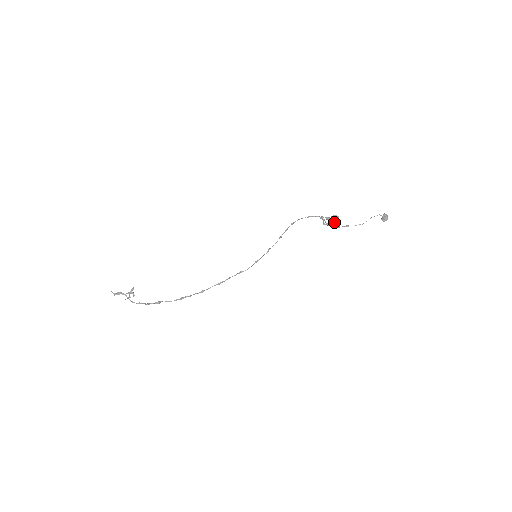
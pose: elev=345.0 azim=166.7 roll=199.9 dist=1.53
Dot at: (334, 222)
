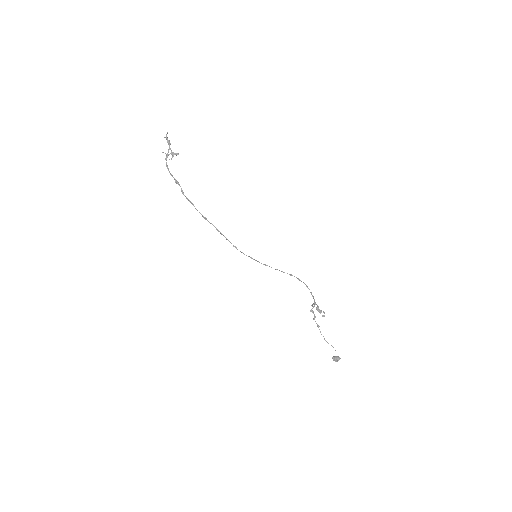
Dot at: occluded
